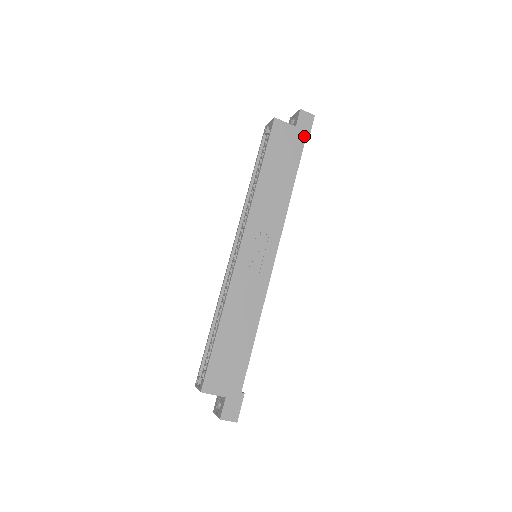
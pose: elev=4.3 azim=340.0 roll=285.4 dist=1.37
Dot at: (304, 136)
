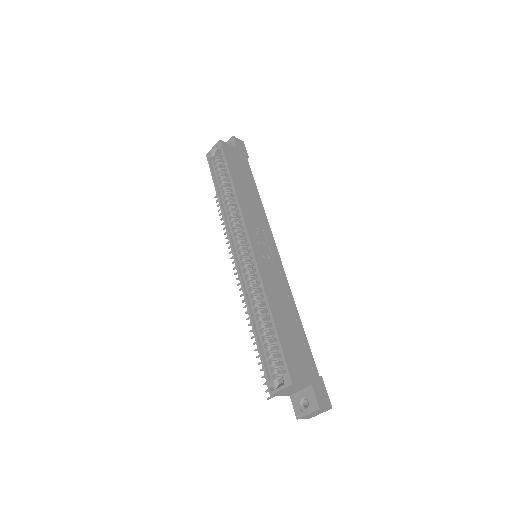
Dot at: (245, 155)
